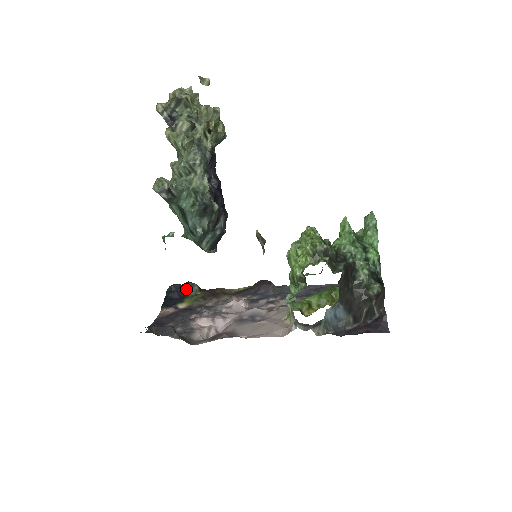
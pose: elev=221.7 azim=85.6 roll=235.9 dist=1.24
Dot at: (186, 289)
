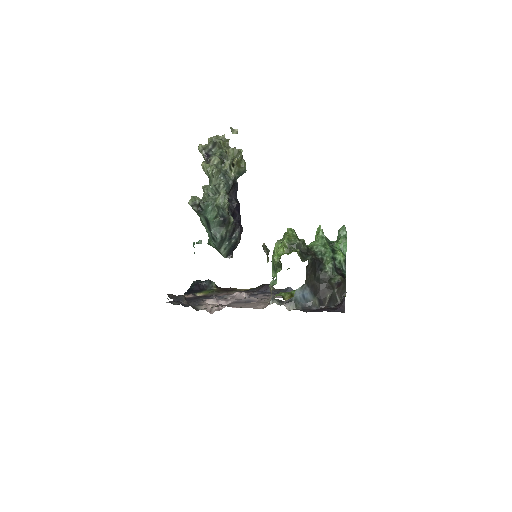
Dot at: (206, 284)
